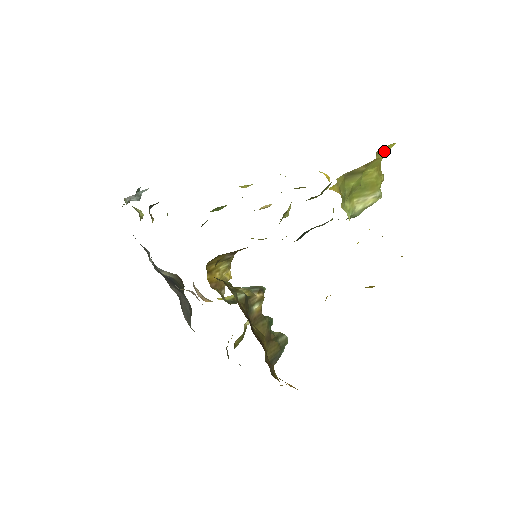
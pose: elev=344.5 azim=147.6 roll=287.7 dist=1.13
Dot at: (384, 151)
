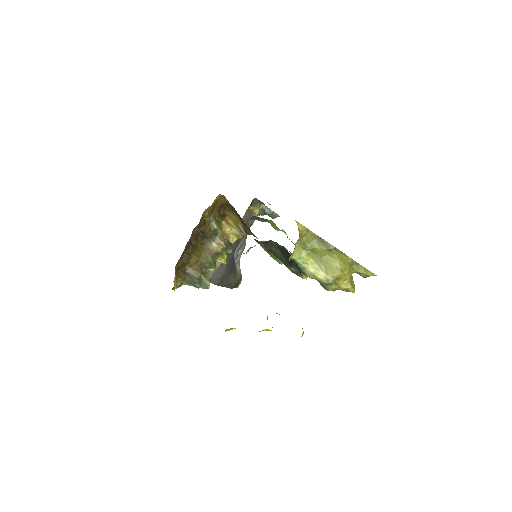
Dot at: (364, 271)
